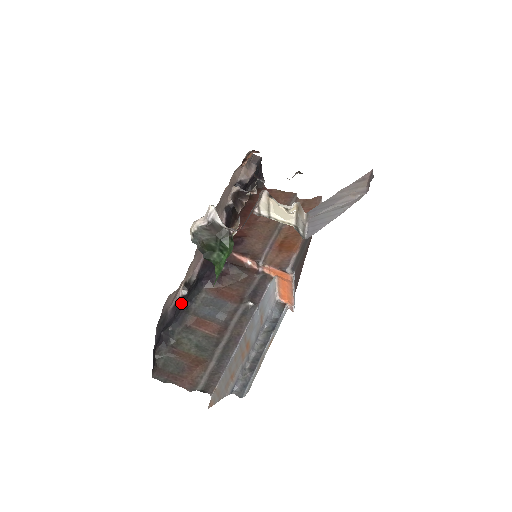
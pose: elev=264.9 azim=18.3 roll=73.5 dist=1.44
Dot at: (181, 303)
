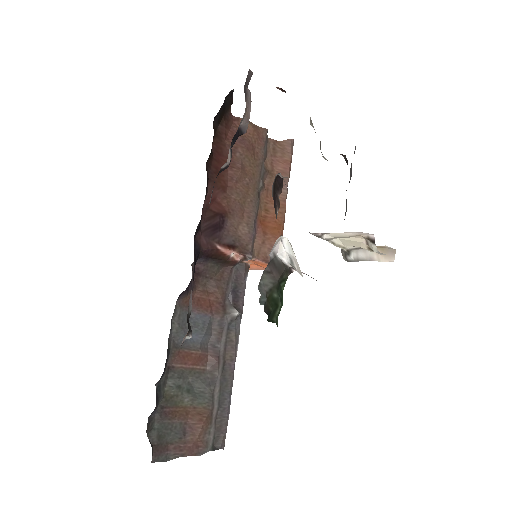
Dot at: occluded
